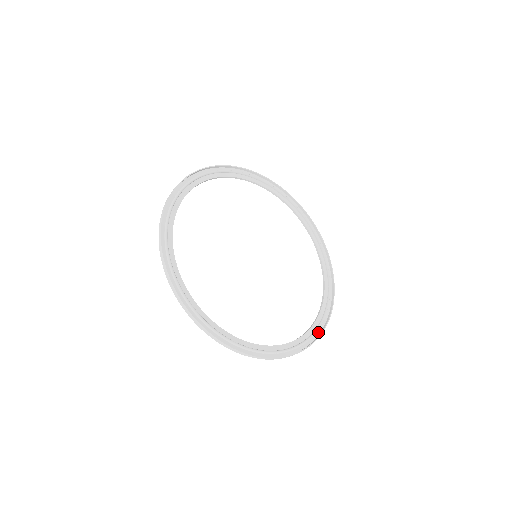
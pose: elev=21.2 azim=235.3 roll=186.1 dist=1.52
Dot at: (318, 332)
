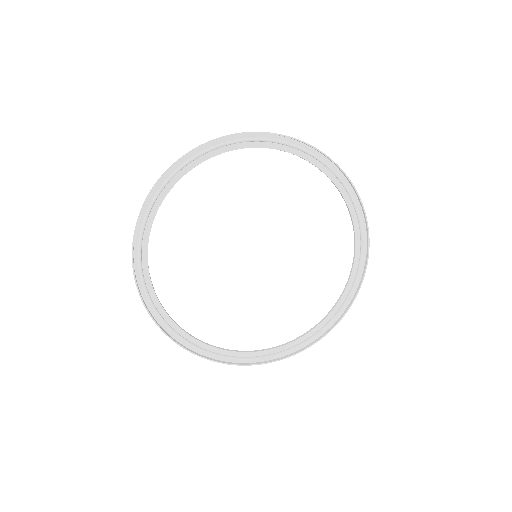
Dot at: (319, 335)
